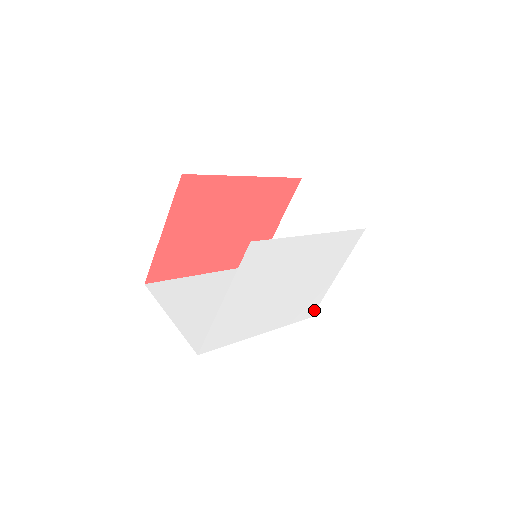
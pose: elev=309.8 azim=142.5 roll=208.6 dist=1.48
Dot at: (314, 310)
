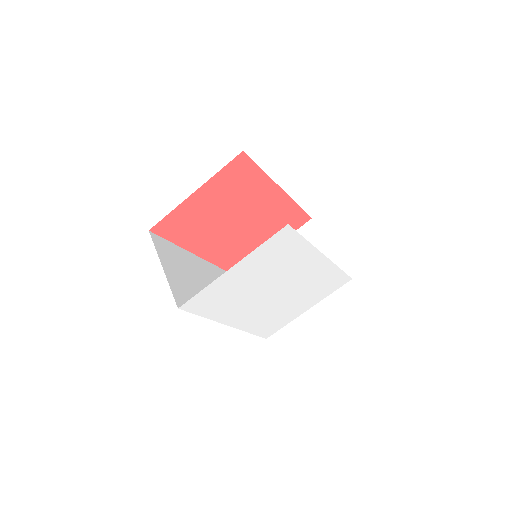
Dot at: (272, 333)
